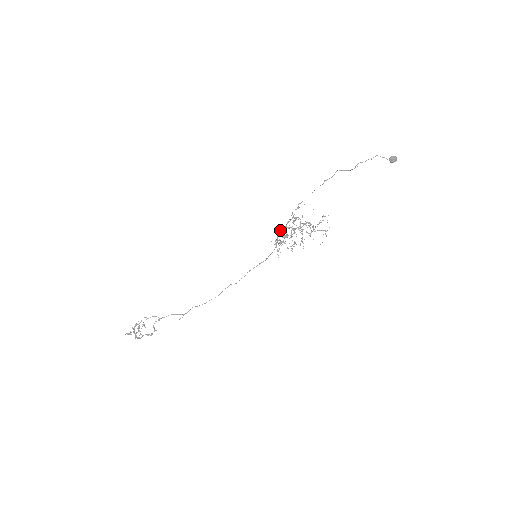
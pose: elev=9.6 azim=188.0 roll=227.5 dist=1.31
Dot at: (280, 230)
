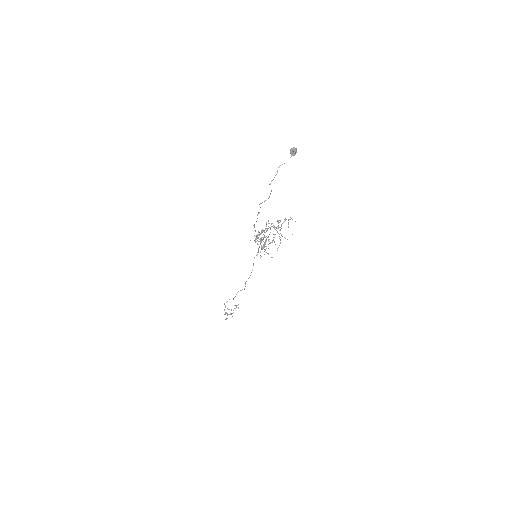
Dot at: occluded
